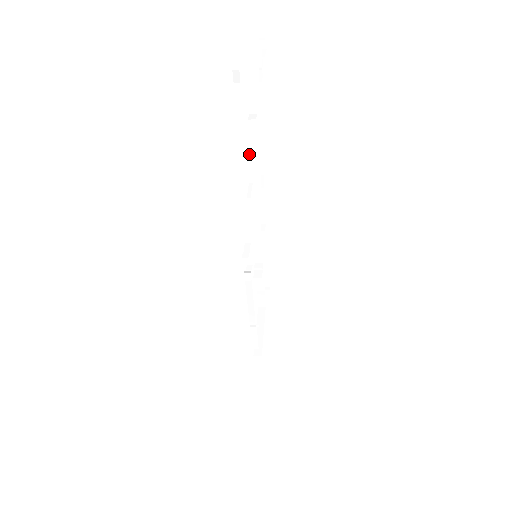
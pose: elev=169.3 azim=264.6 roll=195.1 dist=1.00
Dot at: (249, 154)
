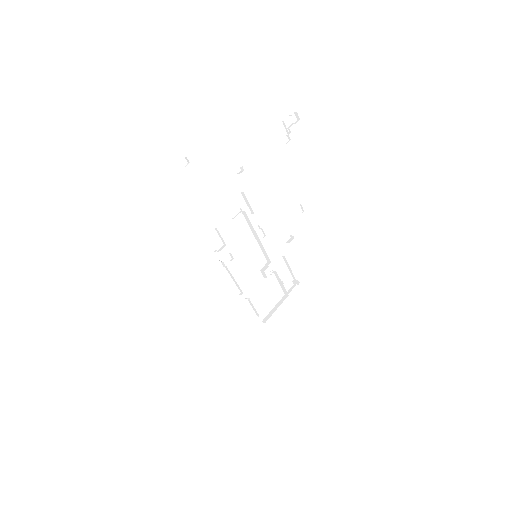
Dot at: (242, 194)
